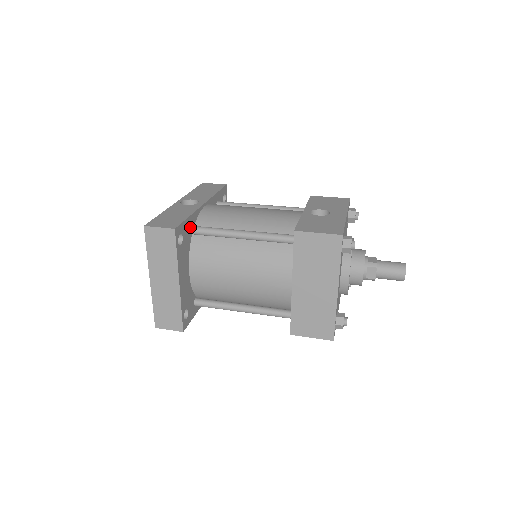
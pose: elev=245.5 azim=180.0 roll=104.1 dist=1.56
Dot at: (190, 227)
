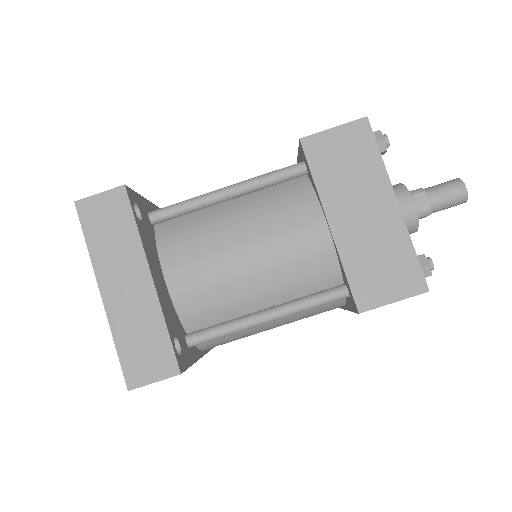
Dot at: (148, 212)
